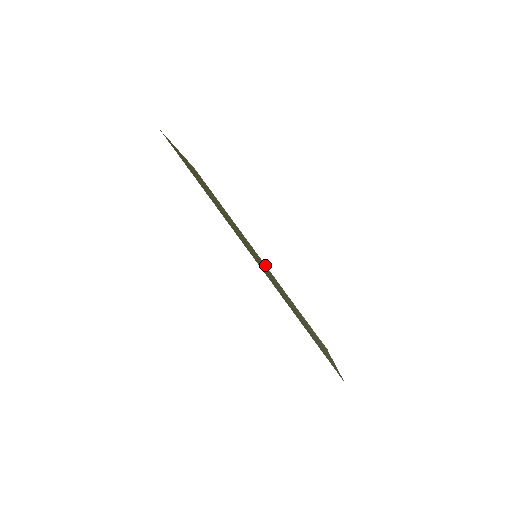
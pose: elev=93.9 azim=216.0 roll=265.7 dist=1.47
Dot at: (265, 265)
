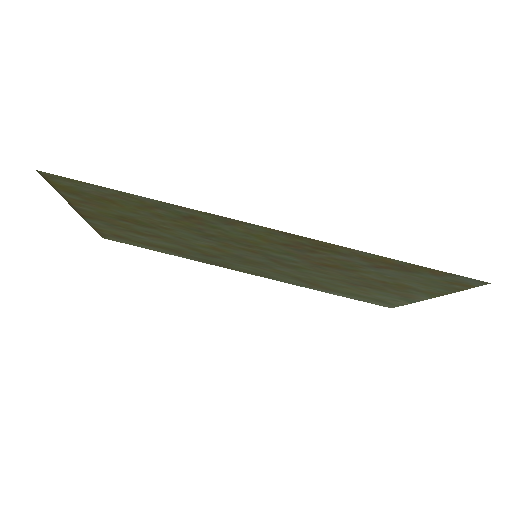
Dot at: (261, 276)
